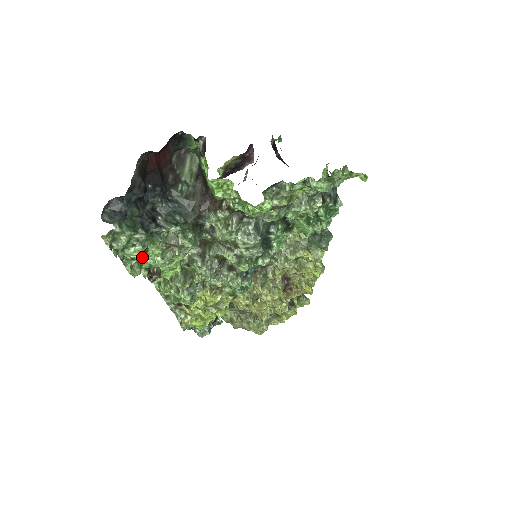
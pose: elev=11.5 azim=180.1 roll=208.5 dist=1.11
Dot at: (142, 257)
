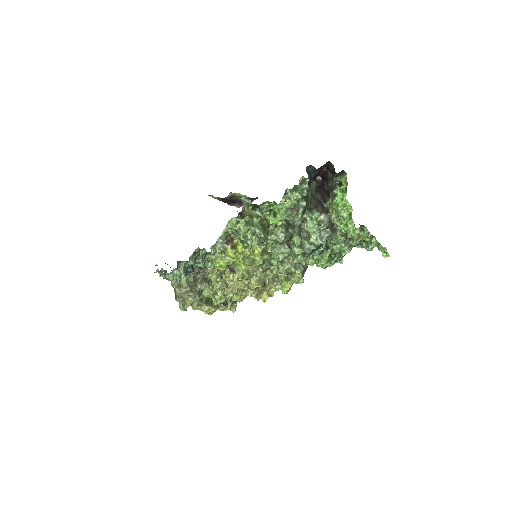
Dot at: occluded
